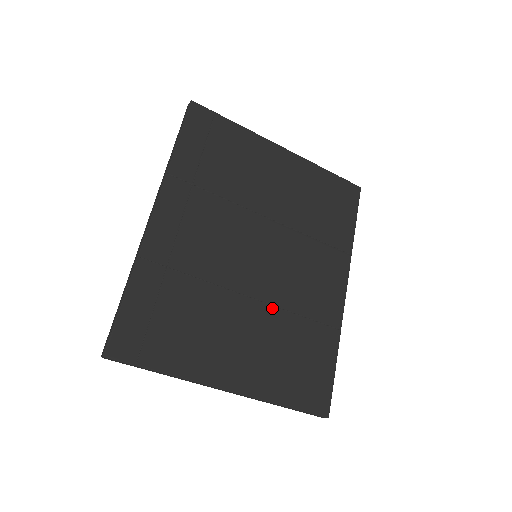
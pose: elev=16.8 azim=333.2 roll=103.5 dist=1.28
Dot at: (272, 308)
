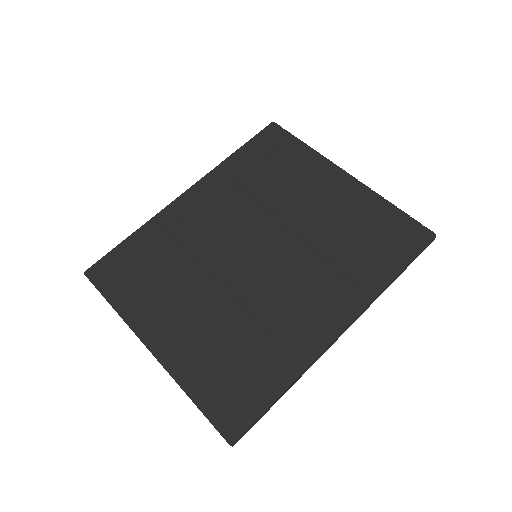
Dot at: (239, 305)
